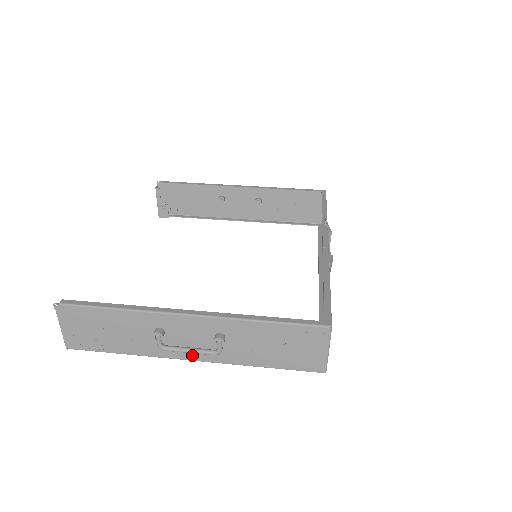
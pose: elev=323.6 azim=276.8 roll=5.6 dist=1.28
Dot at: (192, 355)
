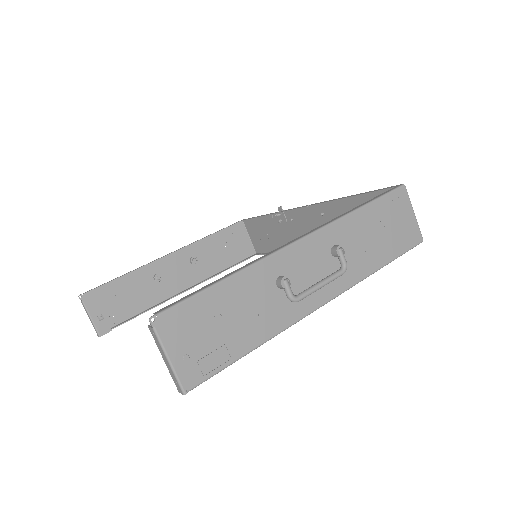
Dot at: (321, 296)
